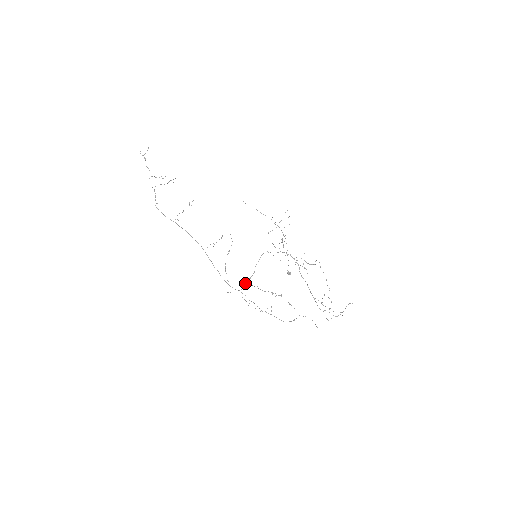
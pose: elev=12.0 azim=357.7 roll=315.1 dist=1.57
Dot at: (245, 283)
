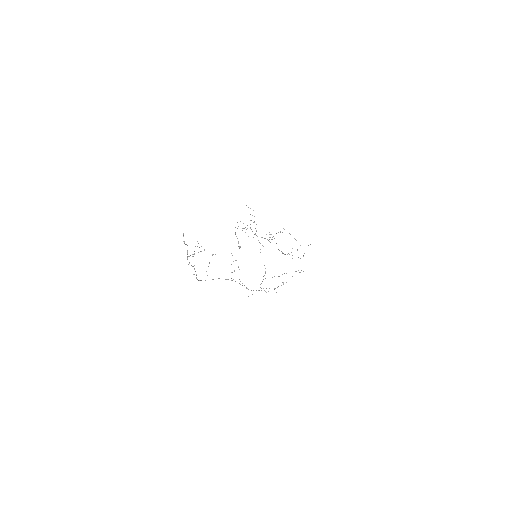
Dot at: occluded
